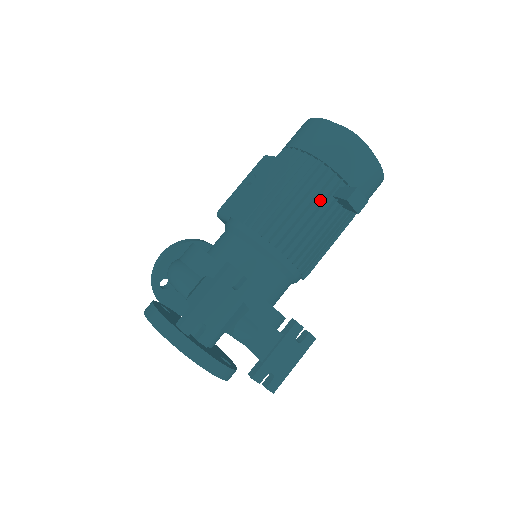
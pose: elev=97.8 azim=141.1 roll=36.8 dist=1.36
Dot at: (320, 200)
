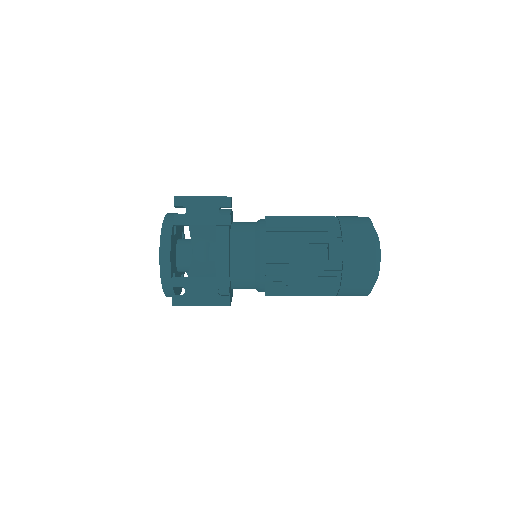
Dot at: (318, 241)
